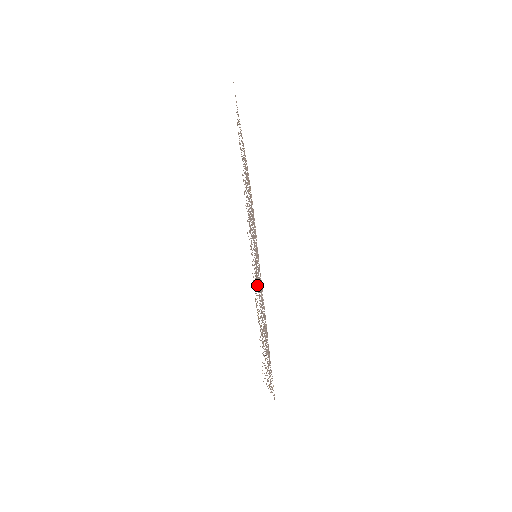
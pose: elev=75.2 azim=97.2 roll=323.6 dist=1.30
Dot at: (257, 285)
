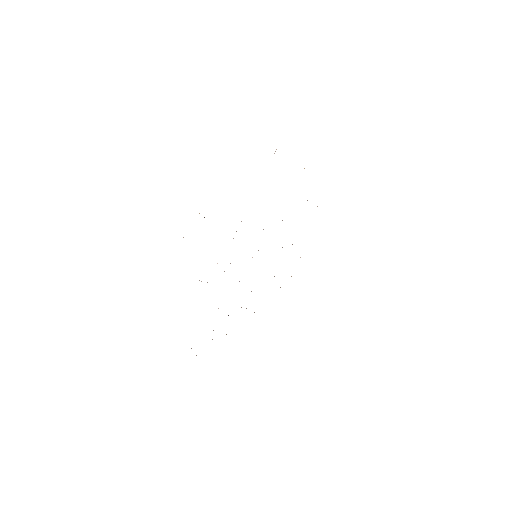
Dot at: occluded
